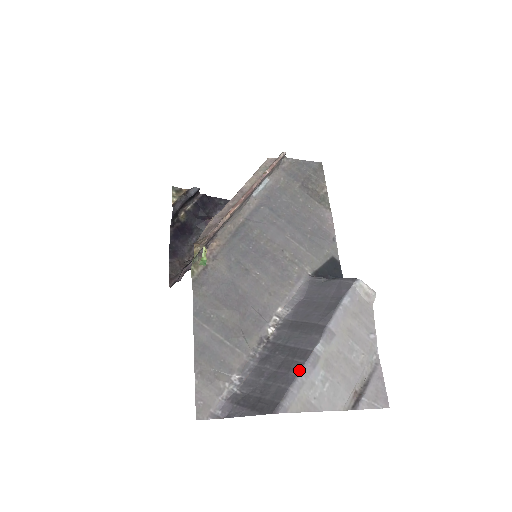
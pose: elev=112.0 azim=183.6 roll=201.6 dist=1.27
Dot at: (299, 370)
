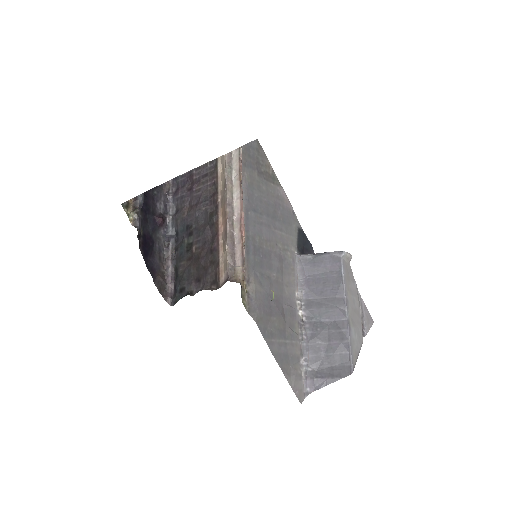
Dot at: (347, 338)
